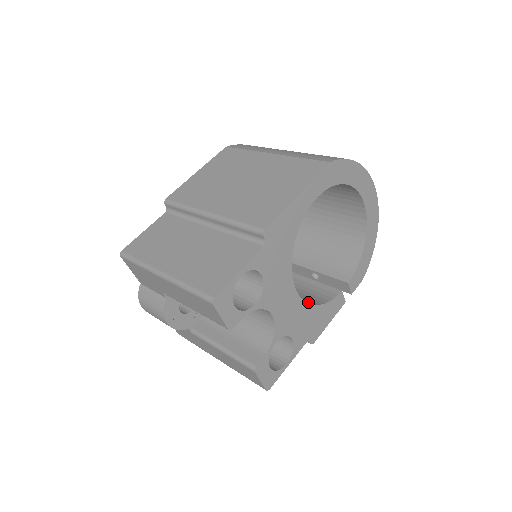
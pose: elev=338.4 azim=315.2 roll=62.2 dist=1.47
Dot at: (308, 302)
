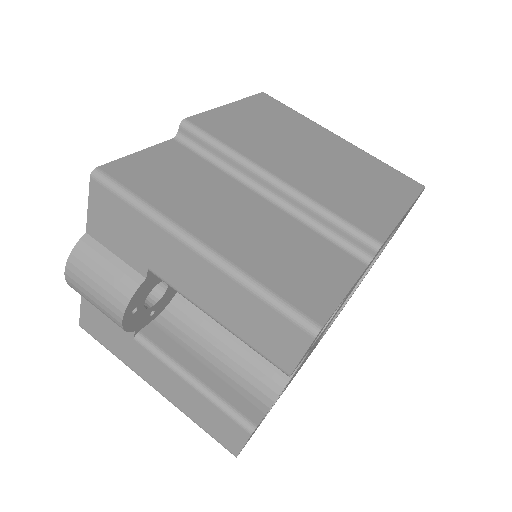
Dot at: occluded
